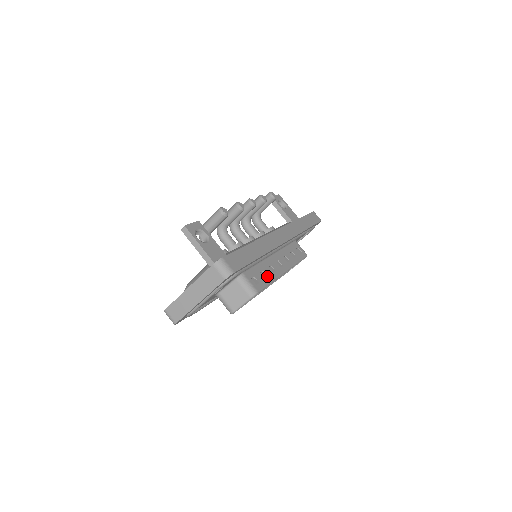
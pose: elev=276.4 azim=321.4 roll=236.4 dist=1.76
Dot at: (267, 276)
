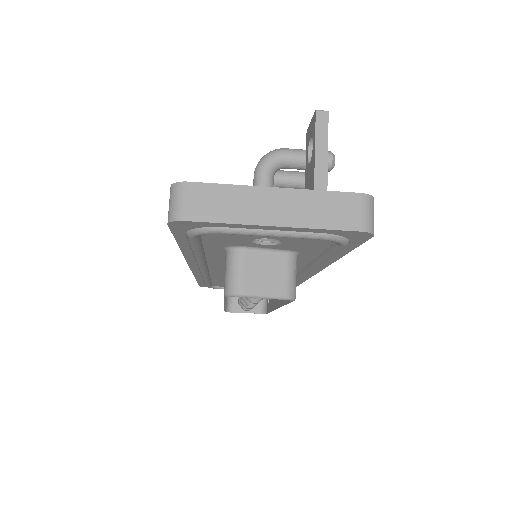
Dot at: occluded
